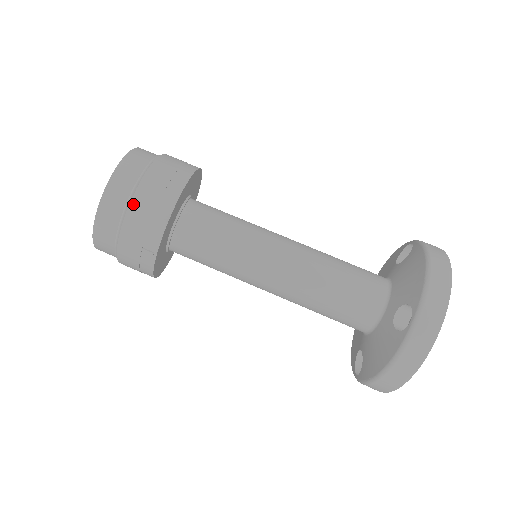
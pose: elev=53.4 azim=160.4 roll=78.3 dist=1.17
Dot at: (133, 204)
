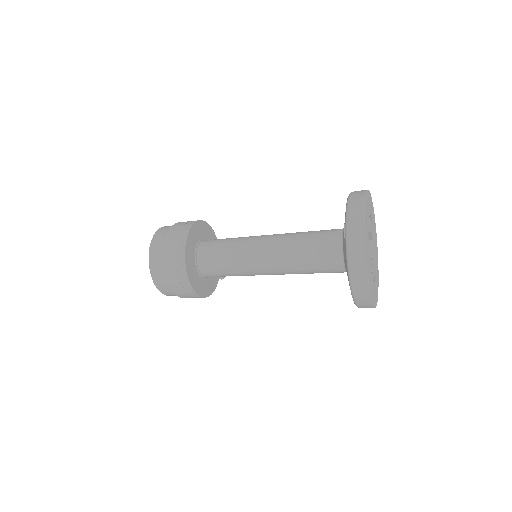
Dot at: (166, 243)
